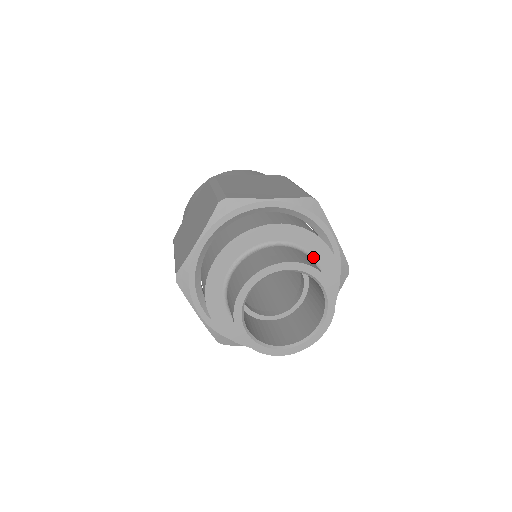
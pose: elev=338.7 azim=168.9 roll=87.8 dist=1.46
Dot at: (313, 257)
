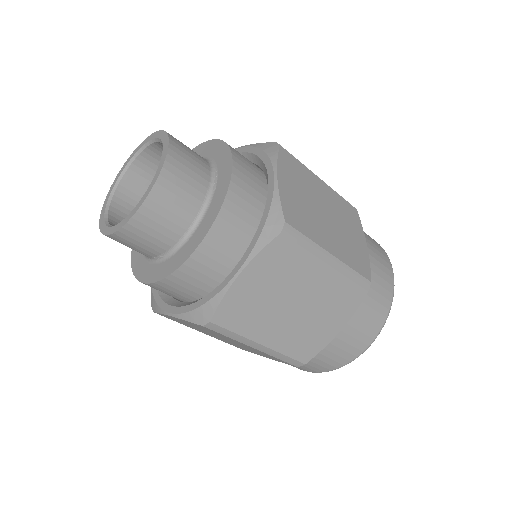
Dot at: occluded
